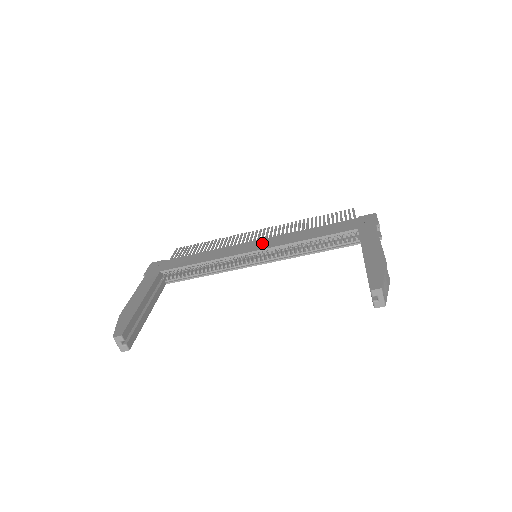
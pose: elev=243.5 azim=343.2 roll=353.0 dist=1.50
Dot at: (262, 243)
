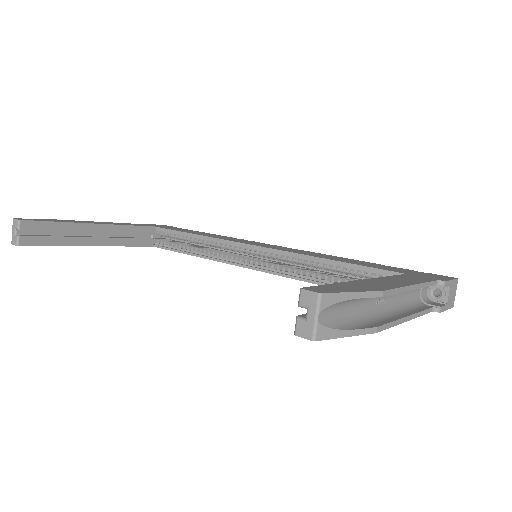
Dot at: (275, 246)
